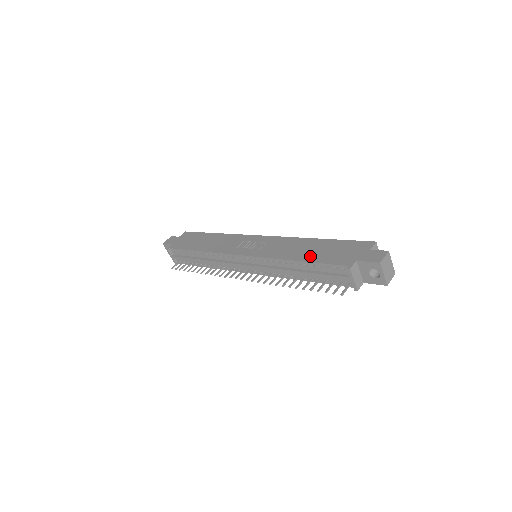
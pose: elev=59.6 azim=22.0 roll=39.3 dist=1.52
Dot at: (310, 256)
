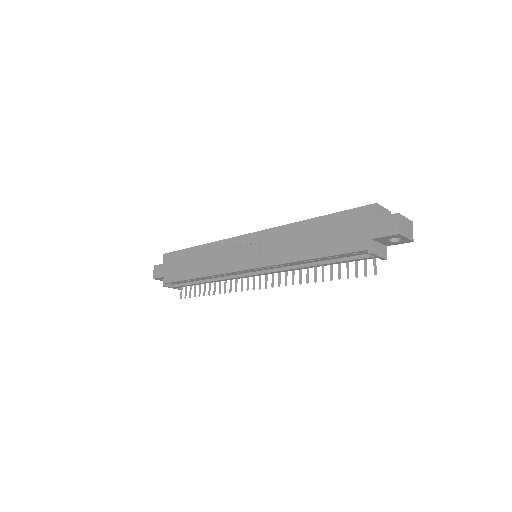
Dot at: (318, 248)
